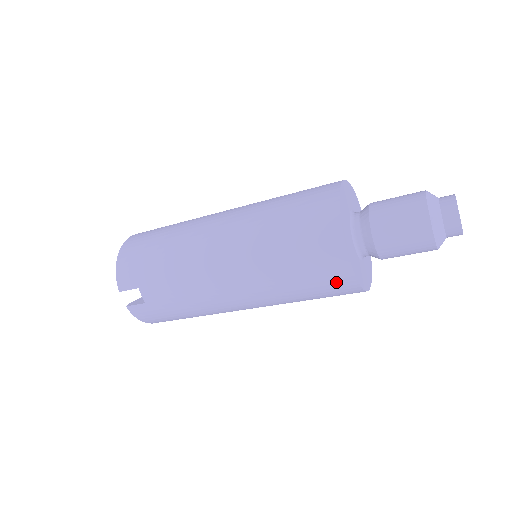
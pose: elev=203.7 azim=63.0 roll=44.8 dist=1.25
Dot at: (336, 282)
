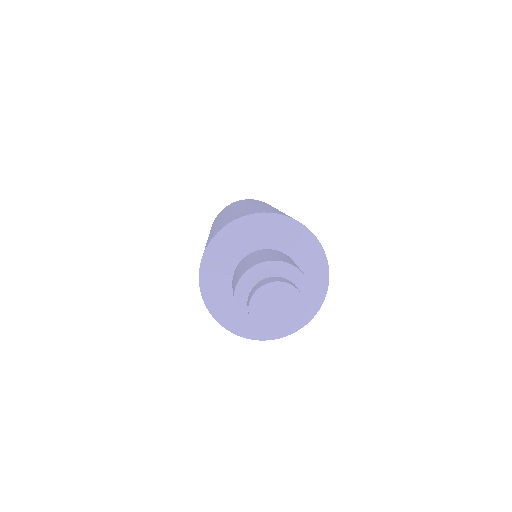
Dot at: occluded
